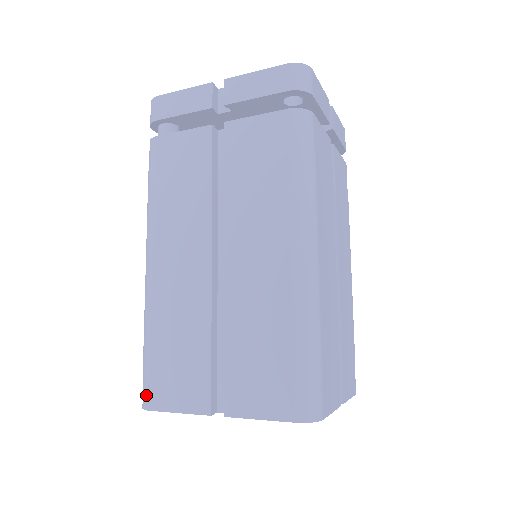
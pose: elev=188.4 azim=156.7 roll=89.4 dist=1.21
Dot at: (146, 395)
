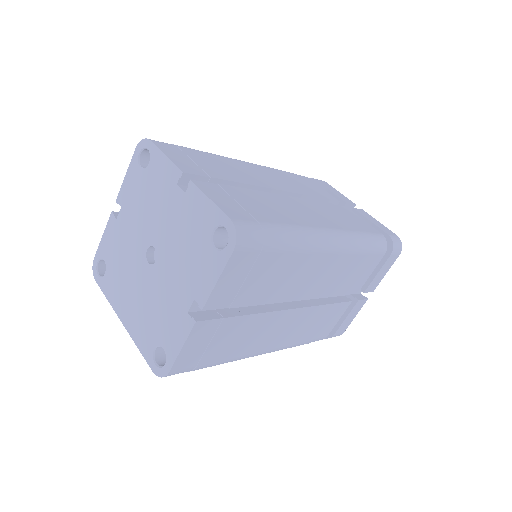
Dot at: occluded
